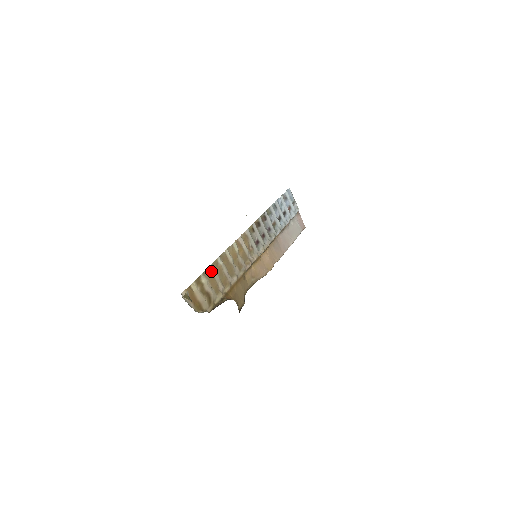
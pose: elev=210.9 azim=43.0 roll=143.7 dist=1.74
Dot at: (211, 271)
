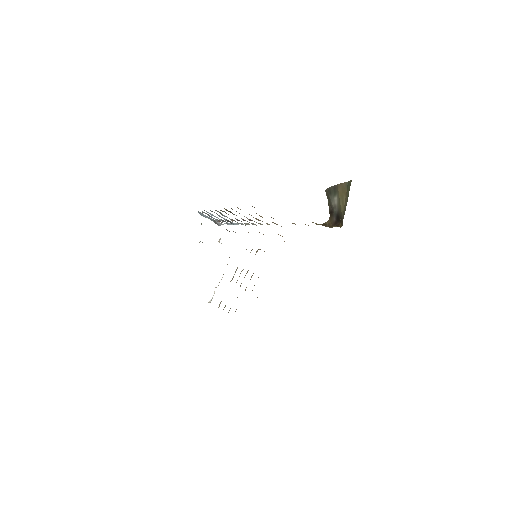
Dot at: occluded
